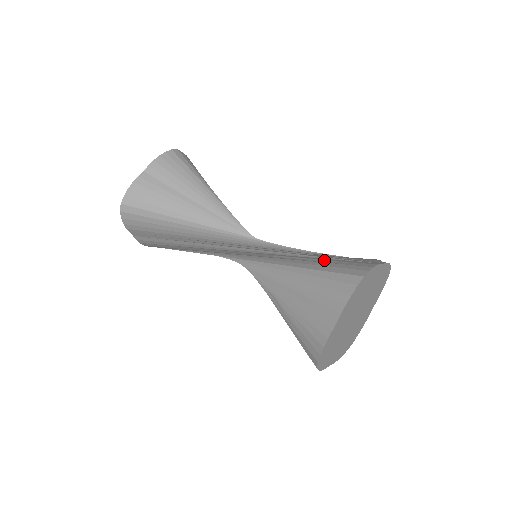
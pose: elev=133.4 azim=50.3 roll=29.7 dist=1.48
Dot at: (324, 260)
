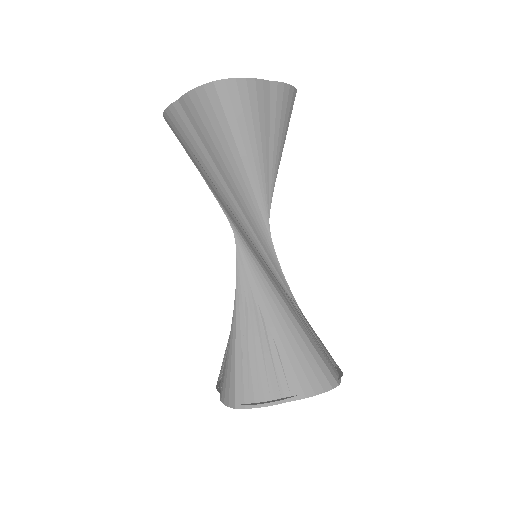
Dot at: (248, 351)
